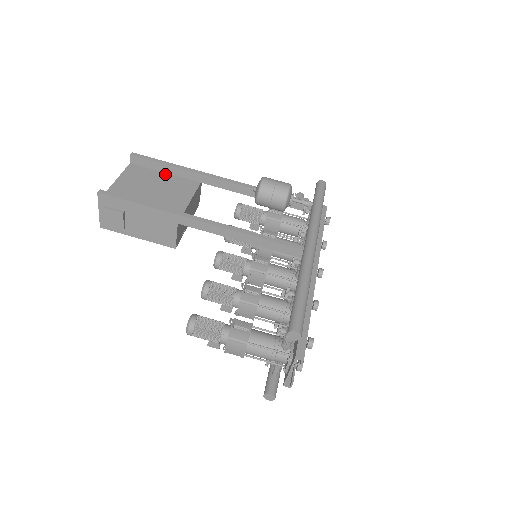
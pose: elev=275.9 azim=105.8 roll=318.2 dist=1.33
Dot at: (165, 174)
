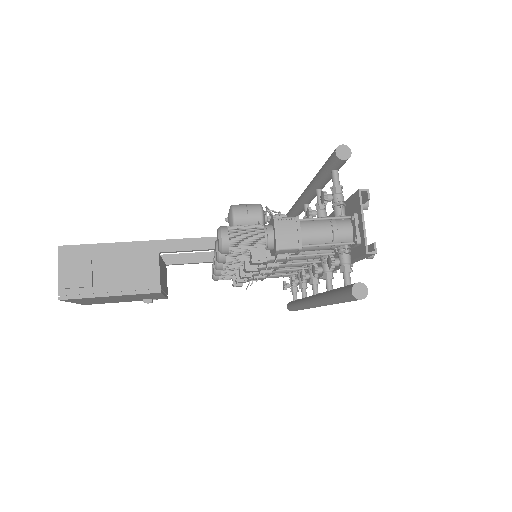
Dot at: occluded
